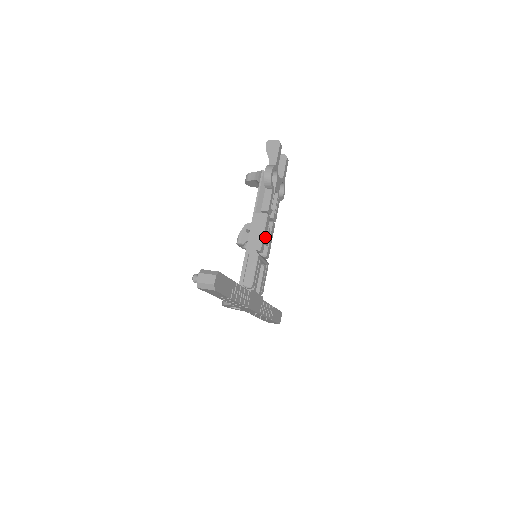
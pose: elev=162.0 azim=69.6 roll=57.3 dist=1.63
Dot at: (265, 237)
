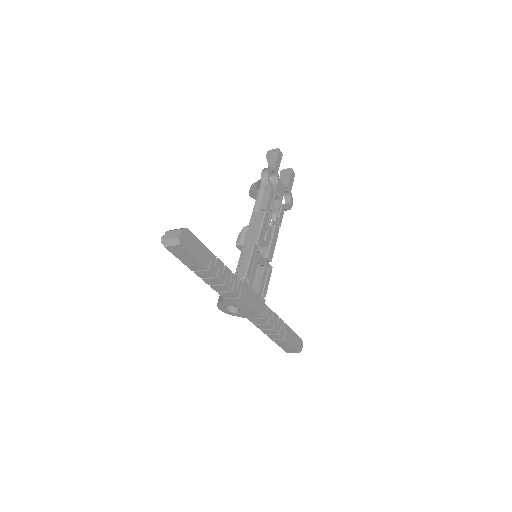
Dot at: (264, 234)
